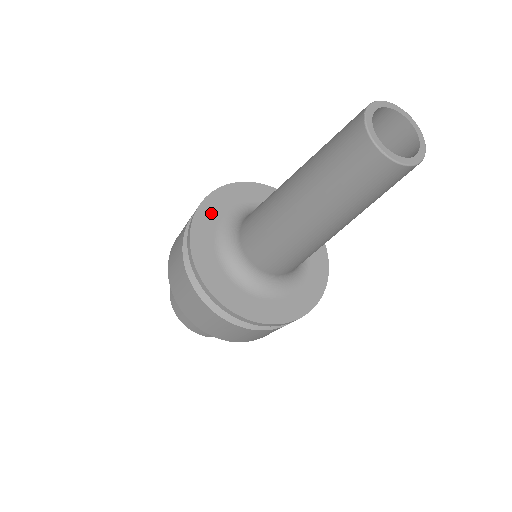
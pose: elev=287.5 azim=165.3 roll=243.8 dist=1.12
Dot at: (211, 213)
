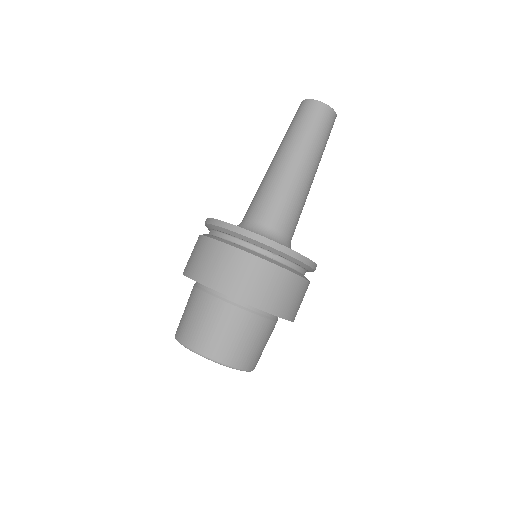
Dot at: occluded
